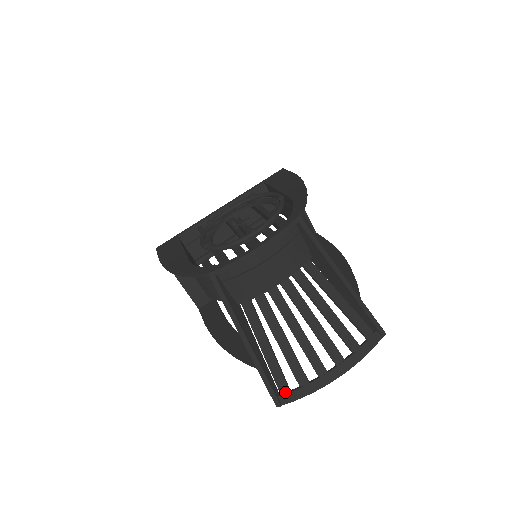
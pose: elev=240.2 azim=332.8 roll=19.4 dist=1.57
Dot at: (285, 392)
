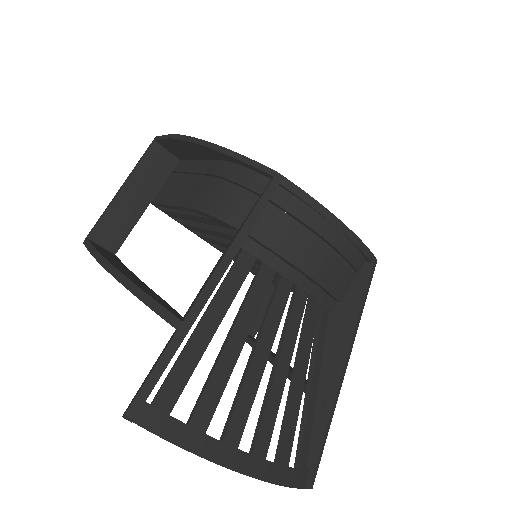
Dot at: (163, 407)
